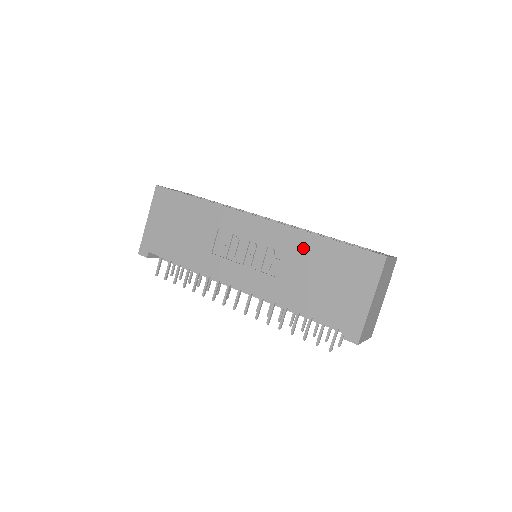
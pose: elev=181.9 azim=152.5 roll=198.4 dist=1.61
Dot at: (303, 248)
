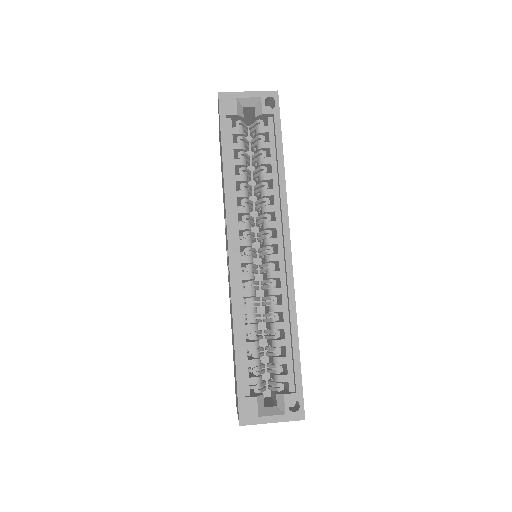
Dot at: (232, 324)
